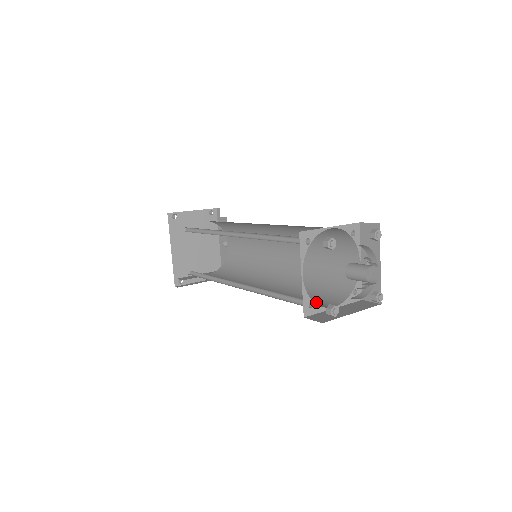
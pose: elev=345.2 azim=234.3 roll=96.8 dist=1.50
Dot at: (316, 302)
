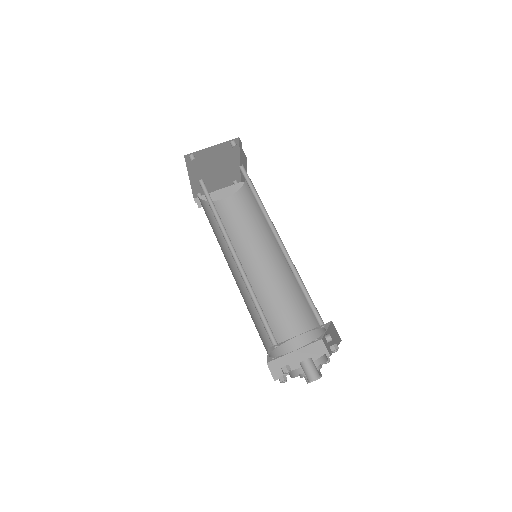
Dot at: (286, 334)
